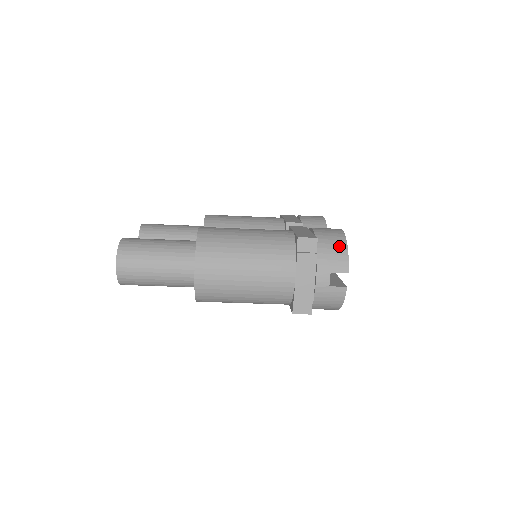
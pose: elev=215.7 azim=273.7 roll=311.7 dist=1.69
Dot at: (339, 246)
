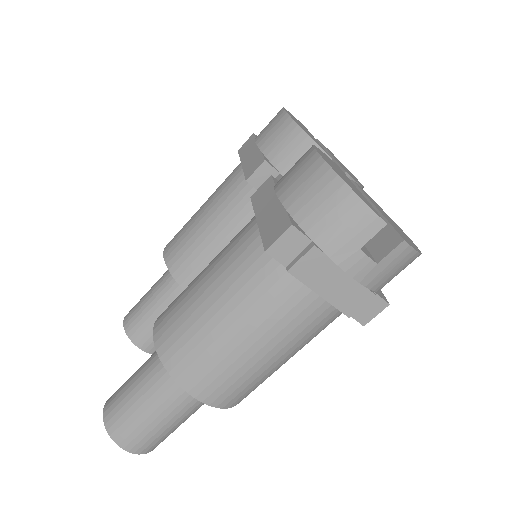
Dot at: (334, 197)
